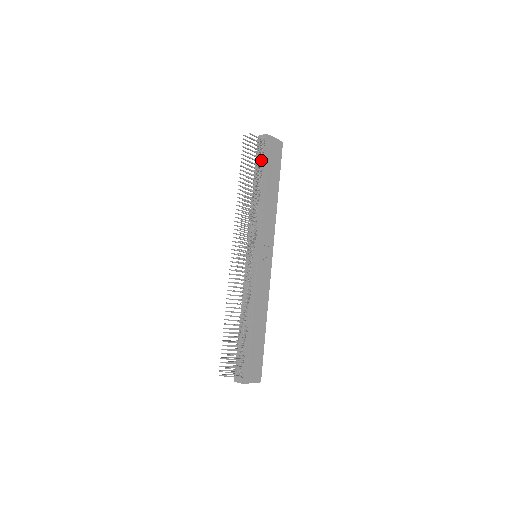
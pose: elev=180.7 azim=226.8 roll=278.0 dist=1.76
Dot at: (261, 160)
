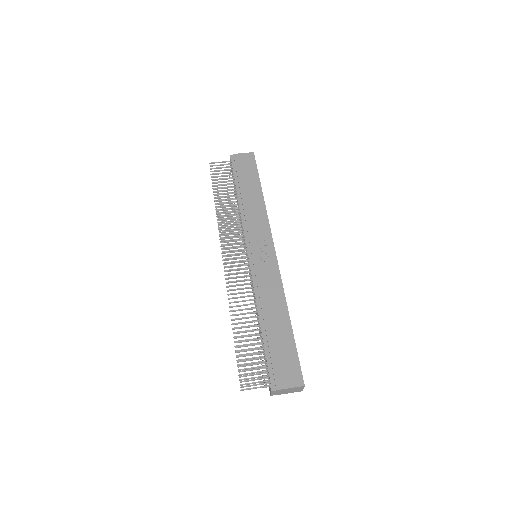
Dot at: occluded
